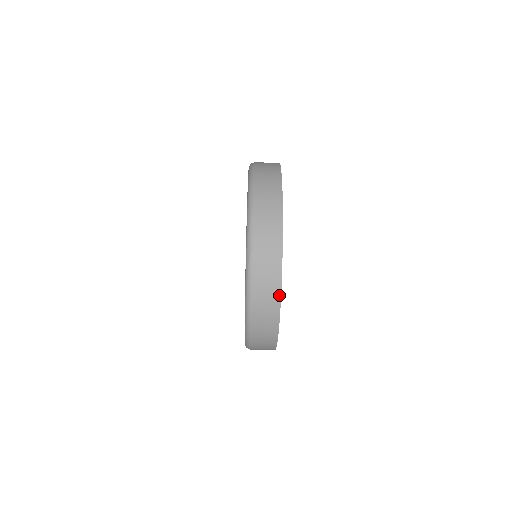
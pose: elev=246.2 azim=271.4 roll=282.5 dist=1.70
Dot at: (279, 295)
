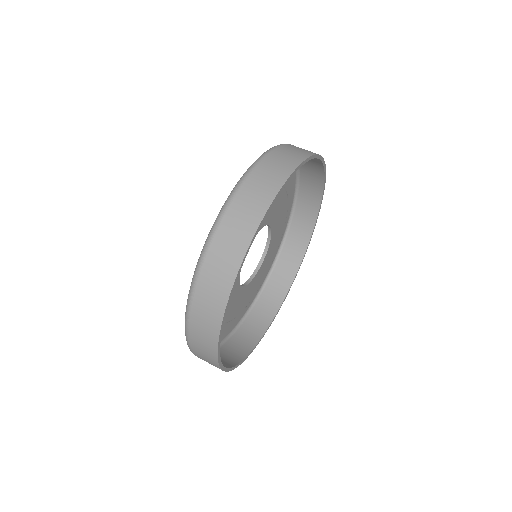
Dot at: (224, 305)
